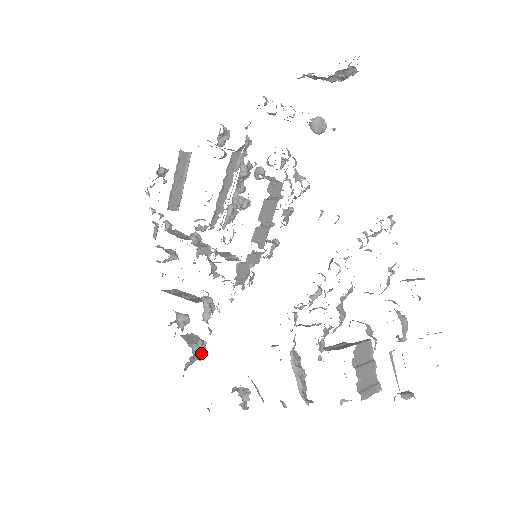
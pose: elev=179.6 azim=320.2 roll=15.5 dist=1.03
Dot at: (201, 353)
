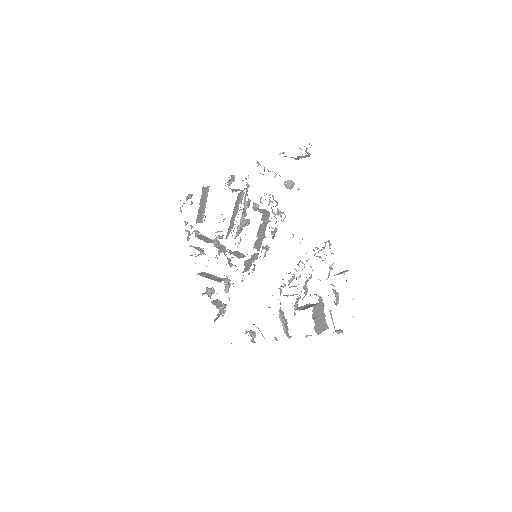
Dot at: (224, 311)
